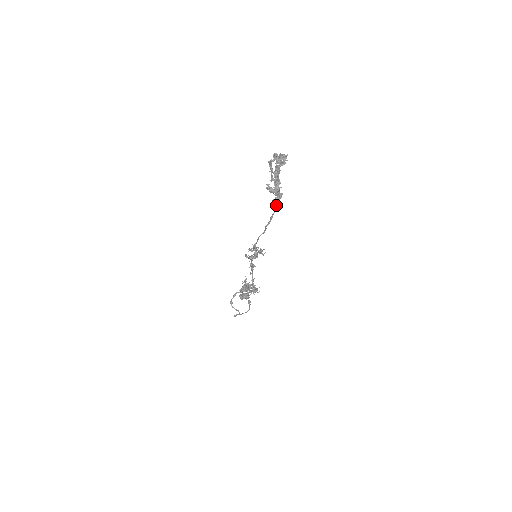
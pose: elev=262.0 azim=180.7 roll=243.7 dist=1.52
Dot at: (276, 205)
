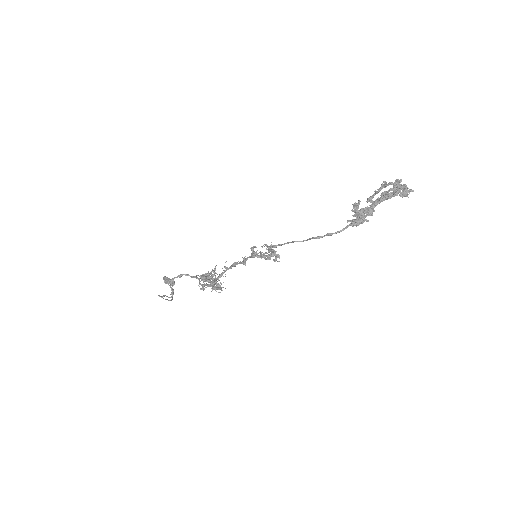
Dot at: (348, 226)
